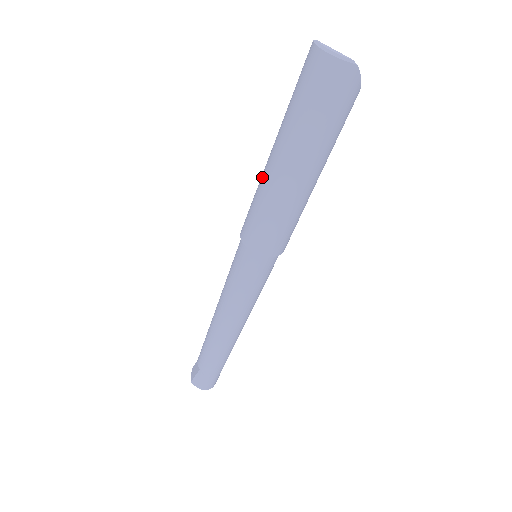
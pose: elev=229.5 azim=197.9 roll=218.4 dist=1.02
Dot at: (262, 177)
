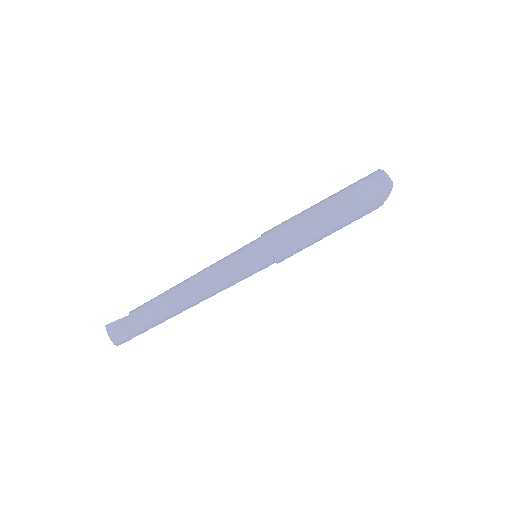
Dot at: (304, 210)
